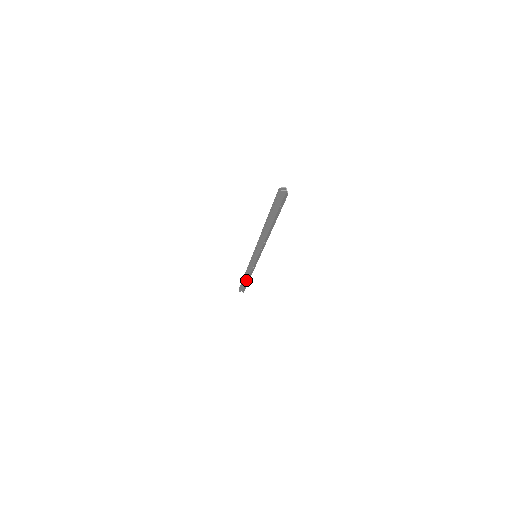
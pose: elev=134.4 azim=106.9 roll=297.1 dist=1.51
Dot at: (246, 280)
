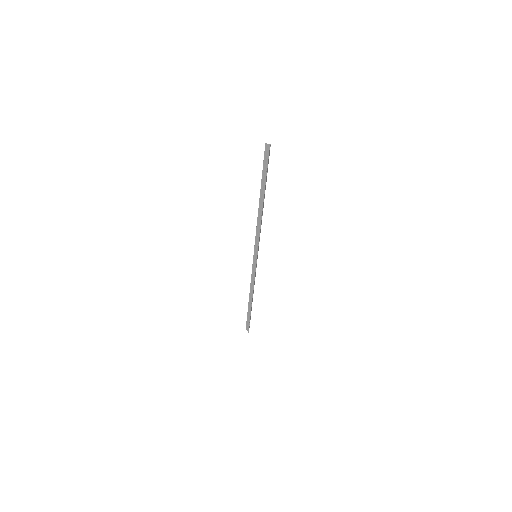
Dot at: (251, 305)
